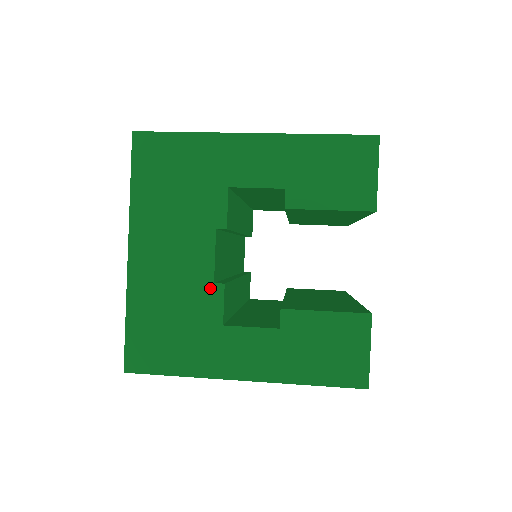
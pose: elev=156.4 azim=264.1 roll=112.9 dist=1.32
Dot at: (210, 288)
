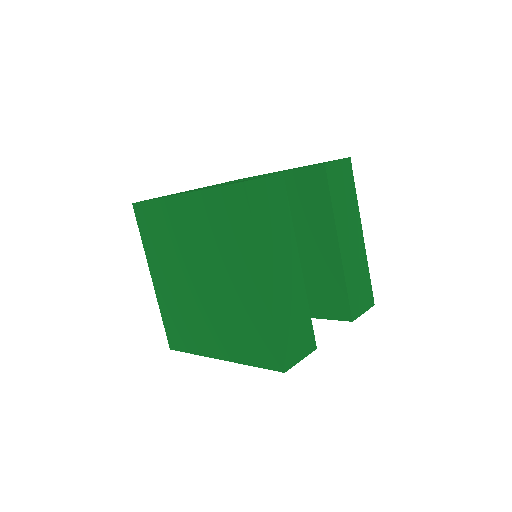
Dot at: occluded
